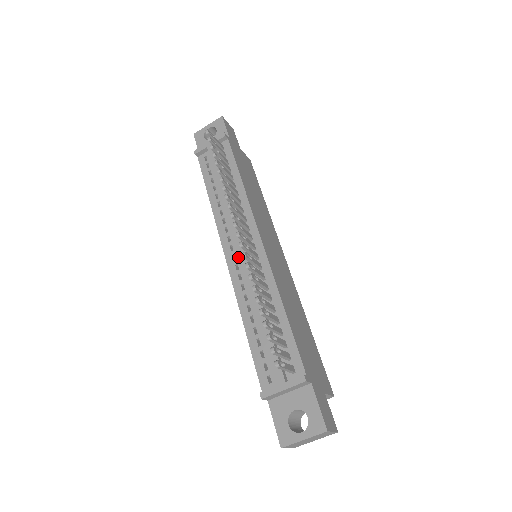
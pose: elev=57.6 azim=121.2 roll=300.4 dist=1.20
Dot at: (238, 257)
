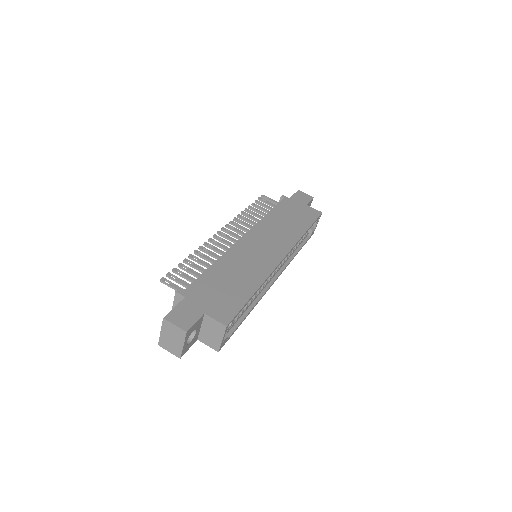
Dot at: occluded
